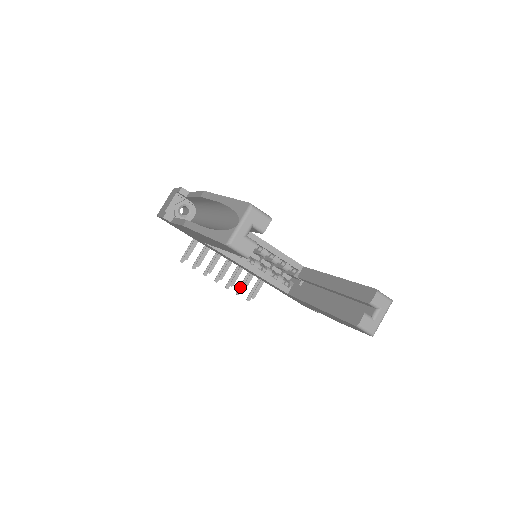
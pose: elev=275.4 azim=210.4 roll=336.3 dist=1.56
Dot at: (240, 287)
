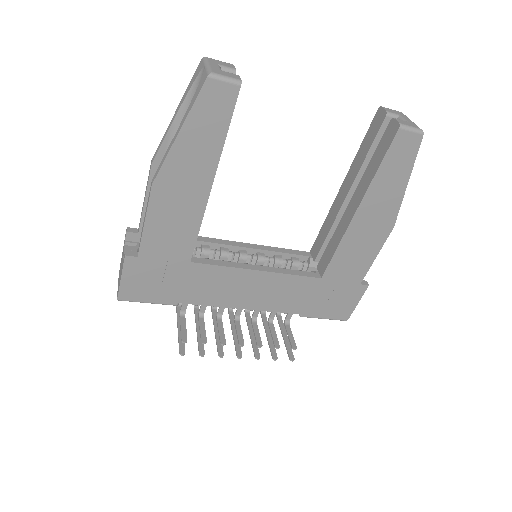
Dot at: (271, 350)
